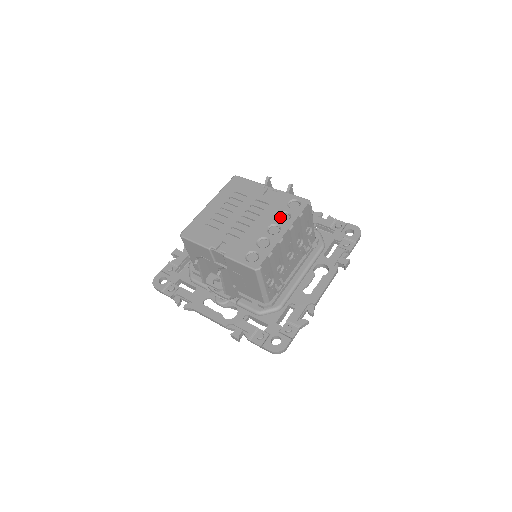
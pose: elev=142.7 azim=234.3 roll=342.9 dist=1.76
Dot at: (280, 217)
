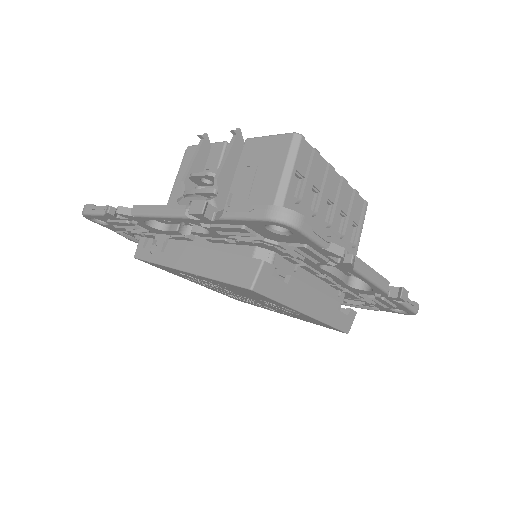
Dot at: occluded
